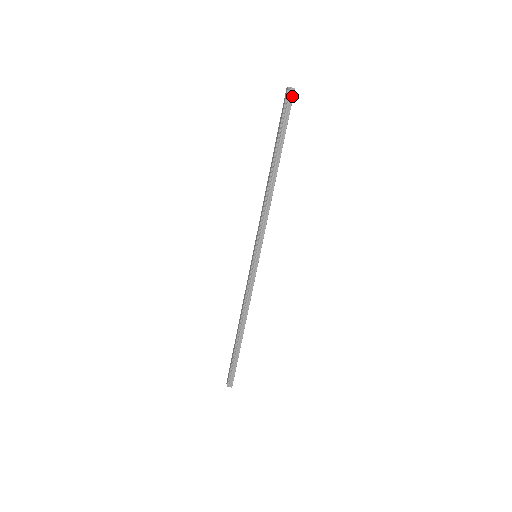
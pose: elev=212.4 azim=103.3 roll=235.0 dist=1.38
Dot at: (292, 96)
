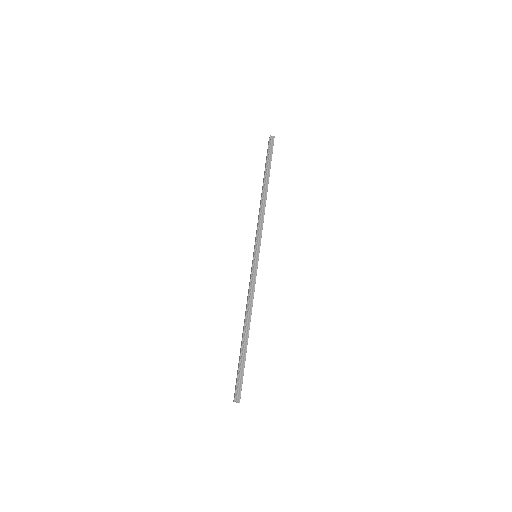
Dot at: (273, 141)
